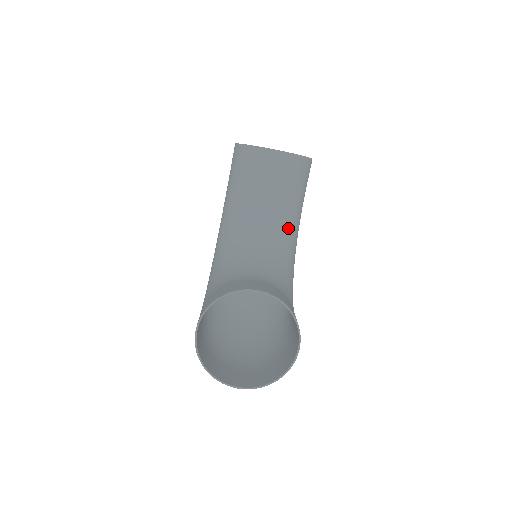
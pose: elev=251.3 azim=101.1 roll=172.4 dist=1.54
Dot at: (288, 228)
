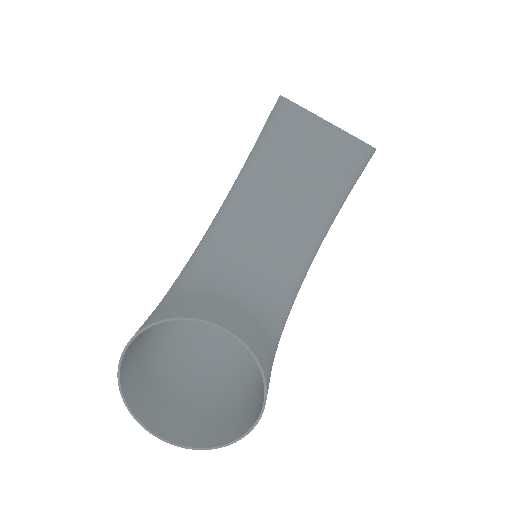
Dot at: (310, 234)
